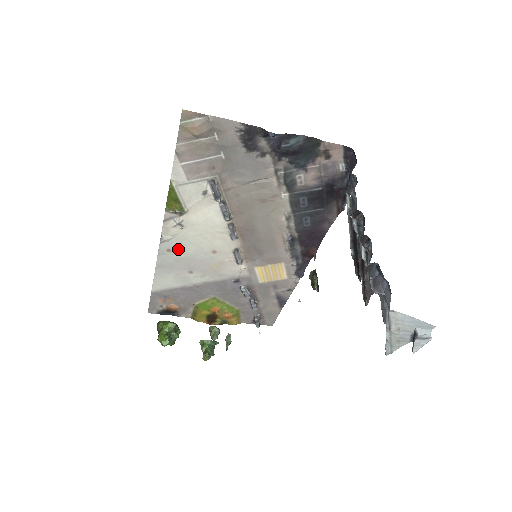
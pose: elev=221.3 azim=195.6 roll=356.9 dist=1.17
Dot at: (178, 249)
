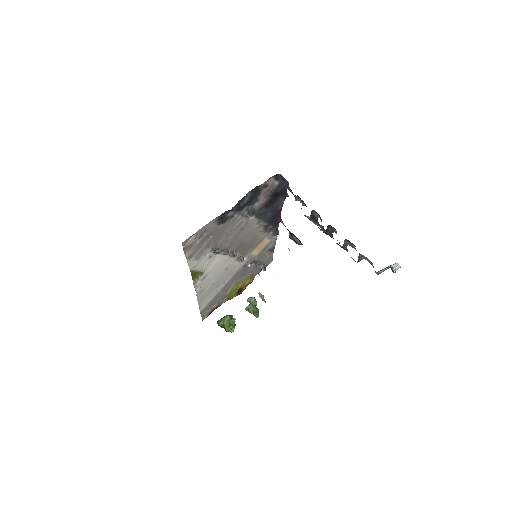
Dot at: (206, 286)
